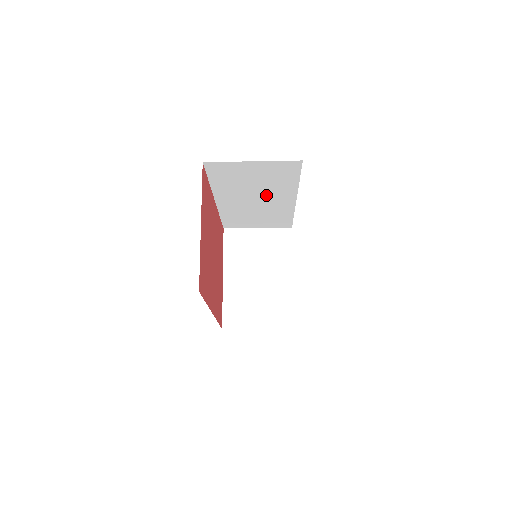
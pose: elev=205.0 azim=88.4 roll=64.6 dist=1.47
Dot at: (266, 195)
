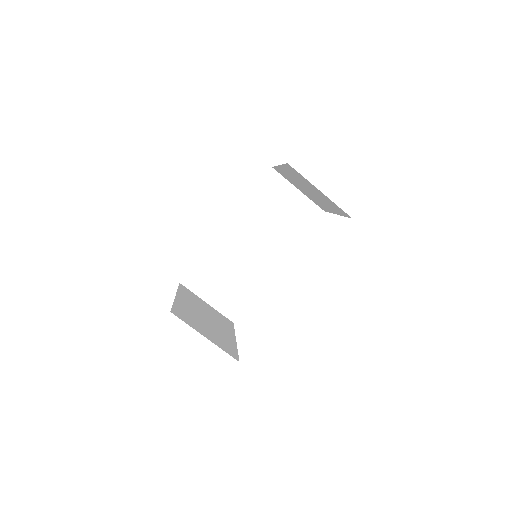
Dot at: (266, 243)
